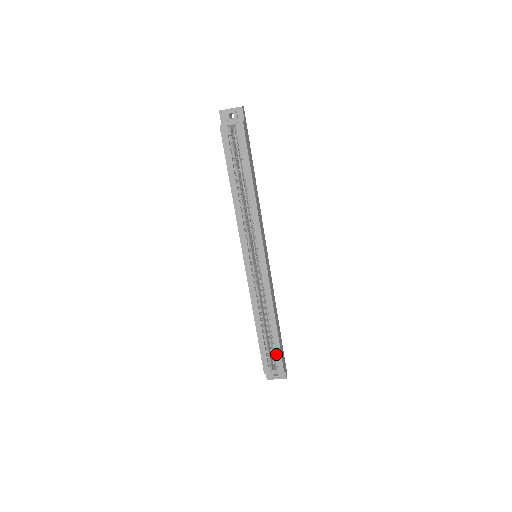
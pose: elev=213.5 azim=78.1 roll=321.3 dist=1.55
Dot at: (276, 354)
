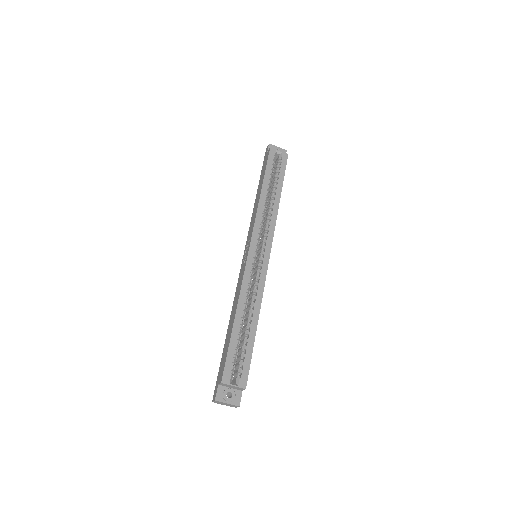
Dot at: (245, 360)
